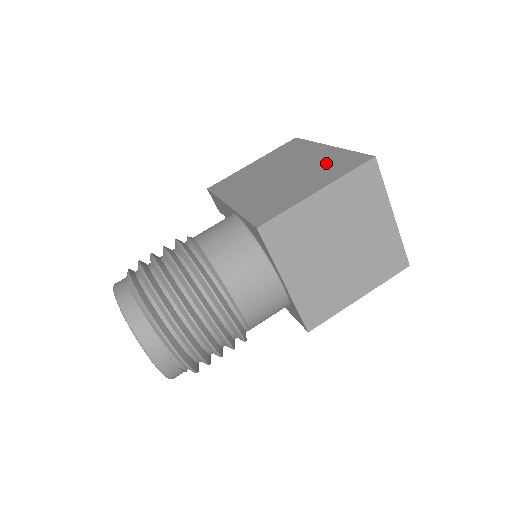
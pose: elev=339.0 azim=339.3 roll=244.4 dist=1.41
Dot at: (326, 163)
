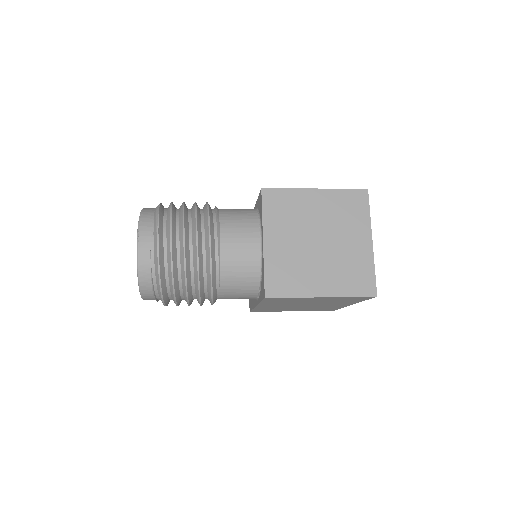
Dot at: occluded
